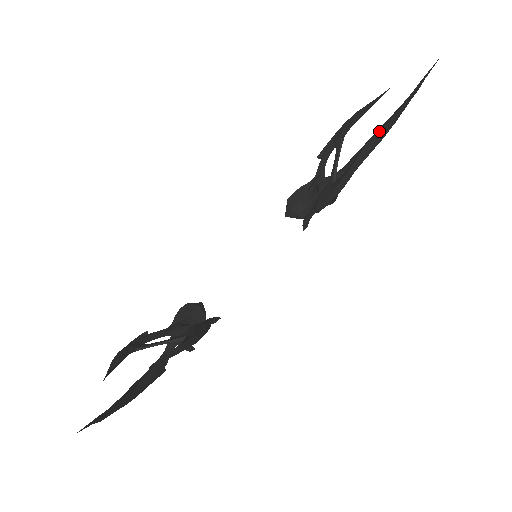
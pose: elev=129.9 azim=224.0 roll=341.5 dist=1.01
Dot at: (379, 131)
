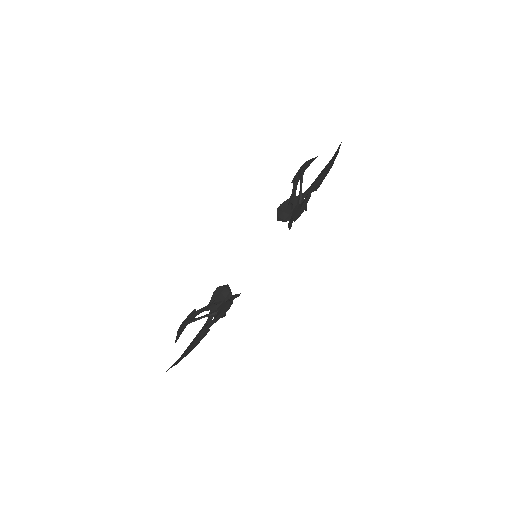
Dot at: (324, 170)
